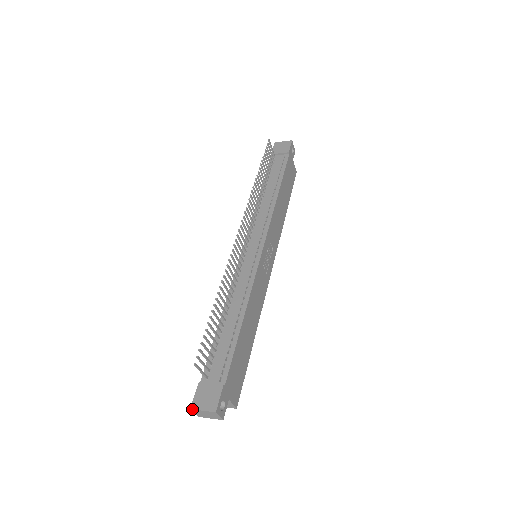
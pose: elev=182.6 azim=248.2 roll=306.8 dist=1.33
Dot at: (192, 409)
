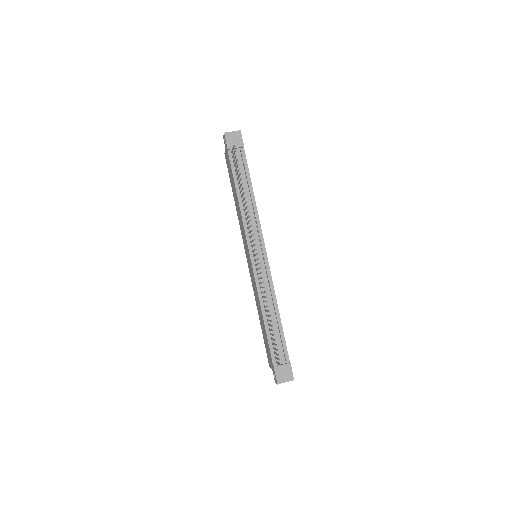
Dot at: occluded
